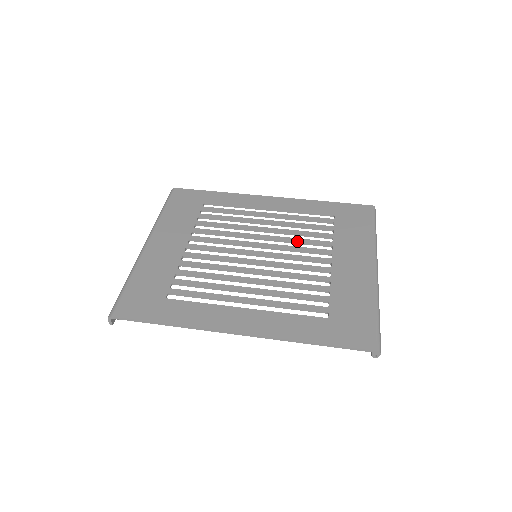
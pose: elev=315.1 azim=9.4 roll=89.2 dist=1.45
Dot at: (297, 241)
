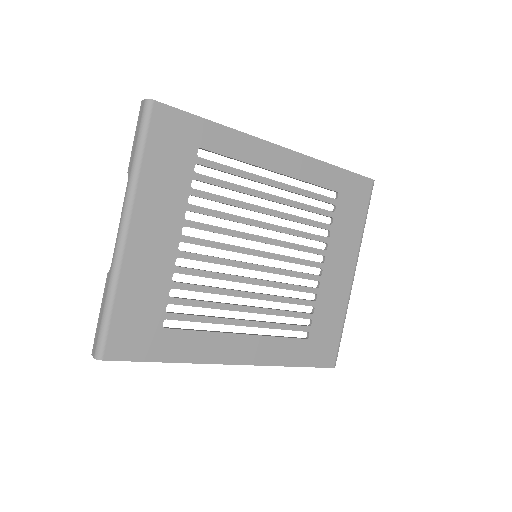
Dot at: (299, 236)
